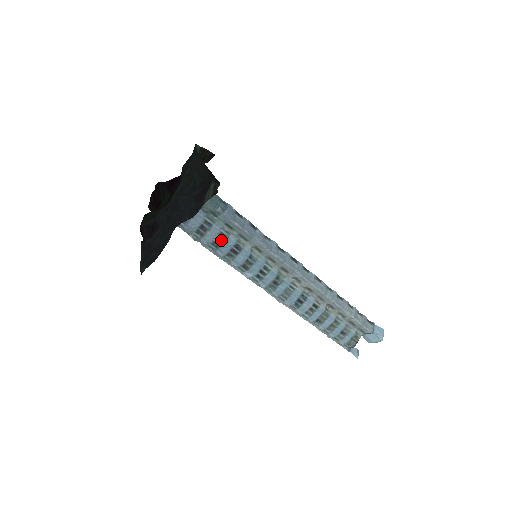
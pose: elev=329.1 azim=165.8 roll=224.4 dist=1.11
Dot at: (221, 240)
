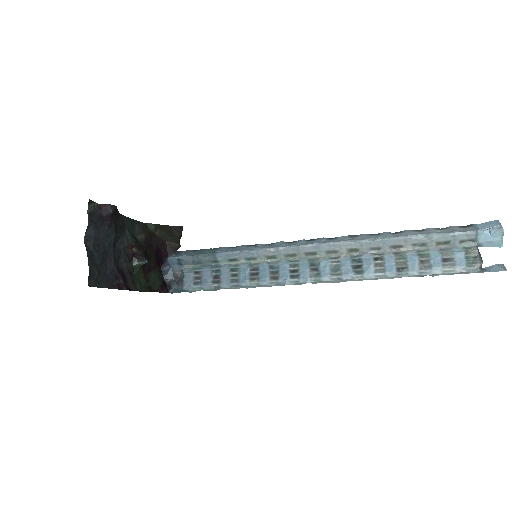
Dot at: (236, 274)
